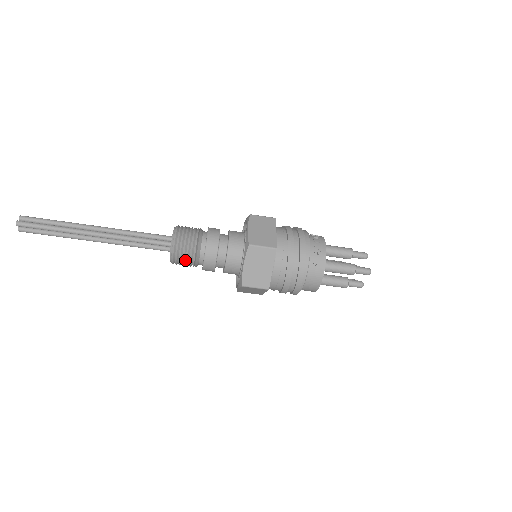
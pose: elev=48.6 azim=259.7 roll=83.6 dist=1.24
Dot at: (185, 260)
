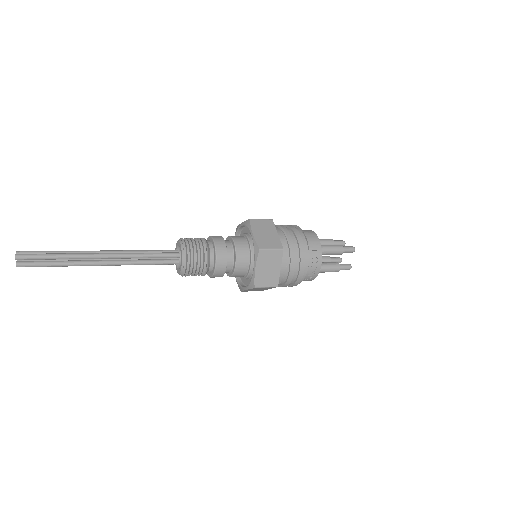
Dot at: occluded
